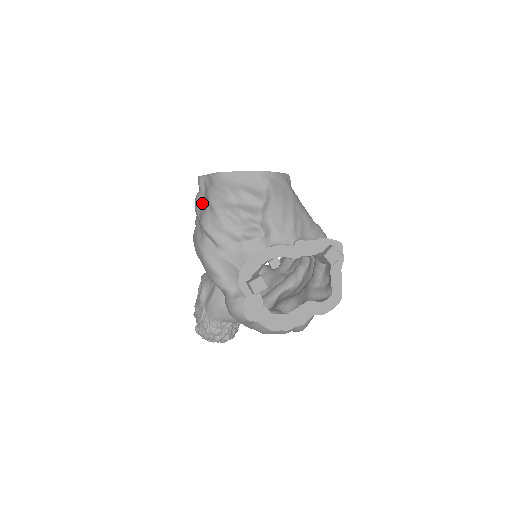
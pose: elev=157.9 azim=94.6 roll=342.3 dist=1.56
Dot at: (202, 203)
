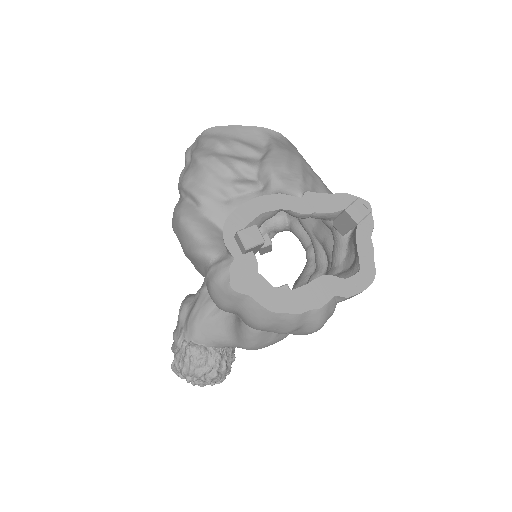
Dot at: occluded
